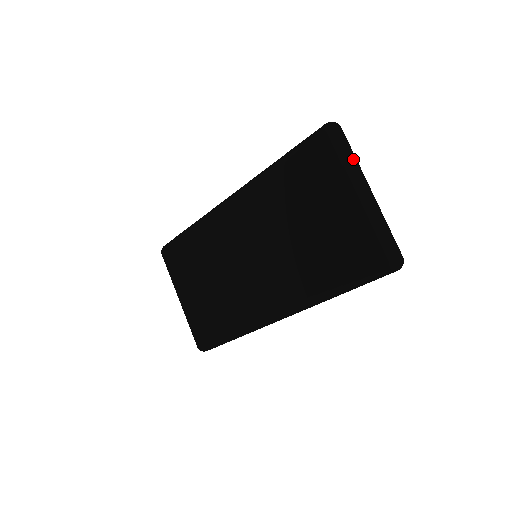
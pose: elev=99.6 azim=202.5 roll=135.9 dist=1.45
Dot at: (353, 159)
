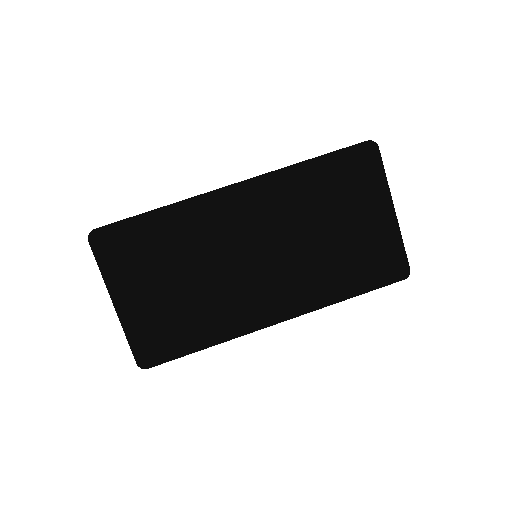
Dot at: occluded
